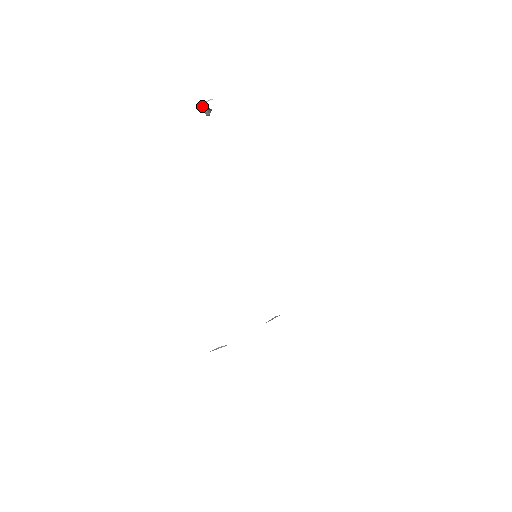
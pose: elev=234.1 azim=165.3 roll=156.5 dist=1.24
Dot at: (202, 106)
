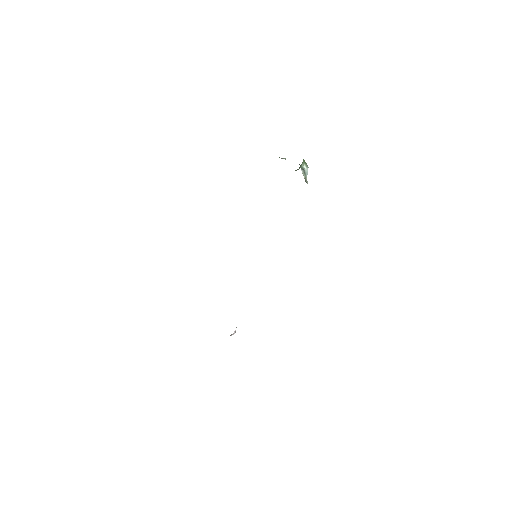
Dot at: (302, 169)
